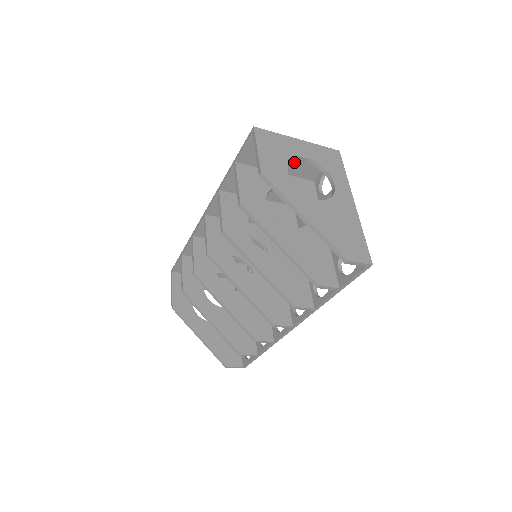
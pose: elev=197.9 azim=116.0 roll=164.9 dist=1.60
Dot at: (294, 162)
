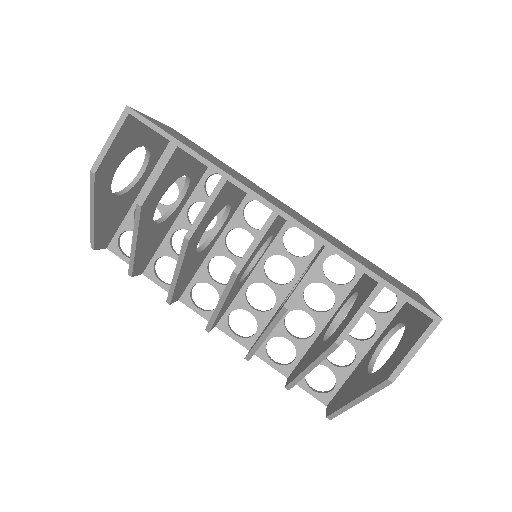
Dot at: occluded
